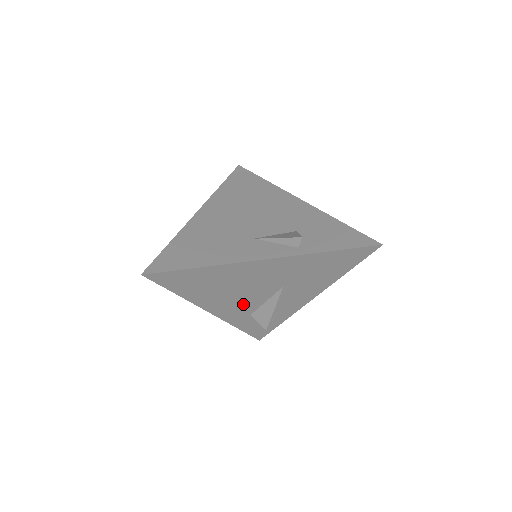
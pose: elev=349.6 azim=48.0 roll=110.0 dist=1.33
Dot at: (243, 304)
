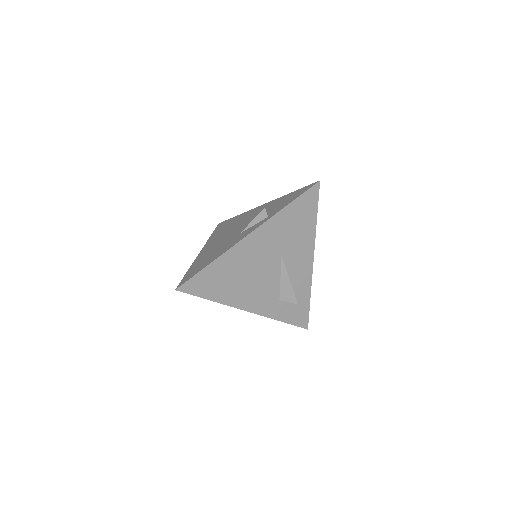
Dot at: (266, 290)
